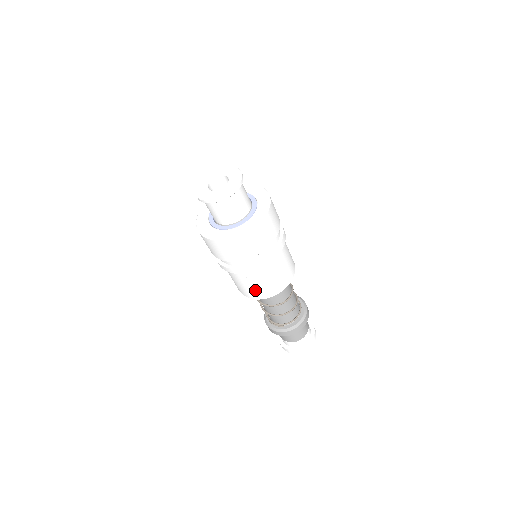
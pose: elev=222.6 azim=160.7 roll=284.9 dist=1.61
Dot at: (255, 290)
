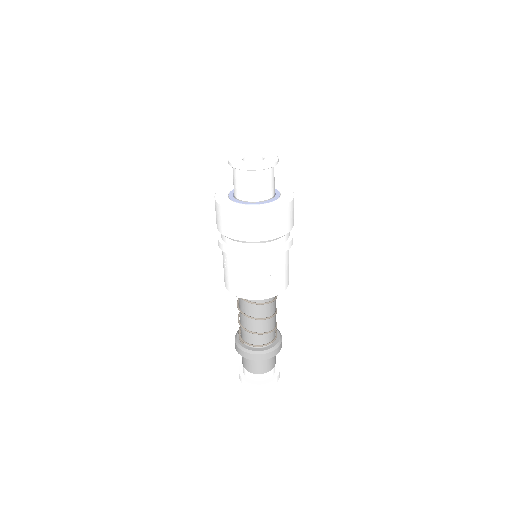
Dot at: (229, 279)
